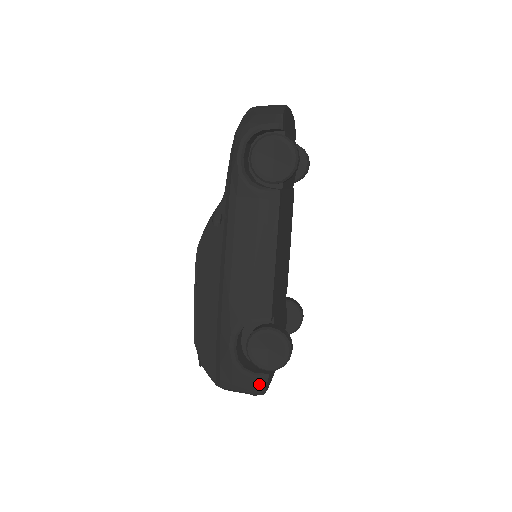
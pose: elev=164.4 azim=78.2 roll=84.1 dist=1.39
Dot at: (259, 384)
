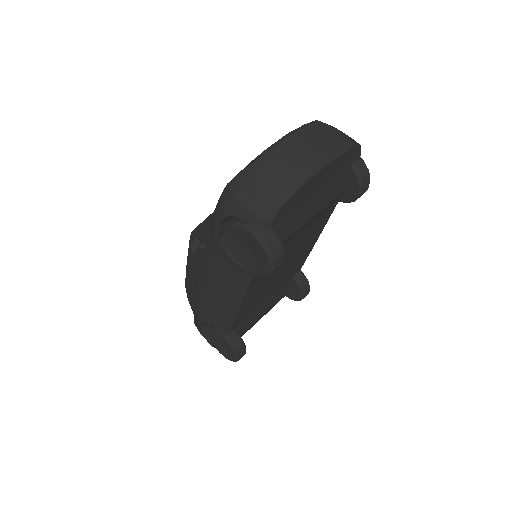
Dot at: occluded
